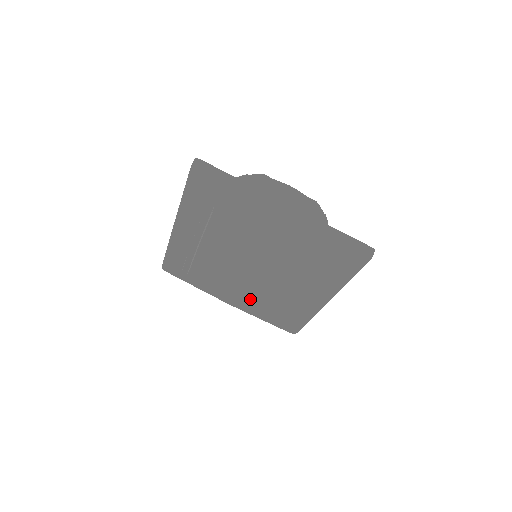
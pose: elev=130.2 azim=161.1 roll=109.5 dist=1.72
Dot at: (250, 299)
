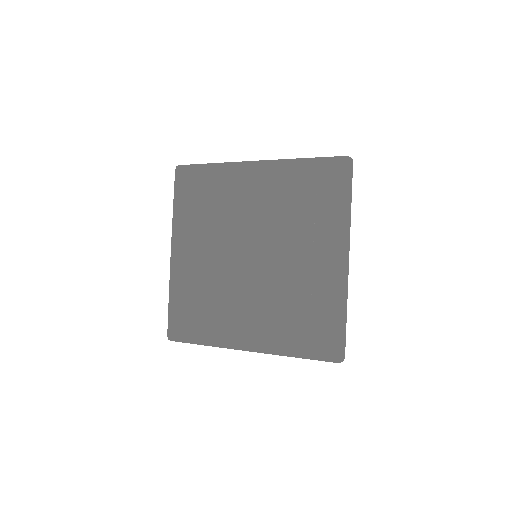
Dot at: (258, 296)
